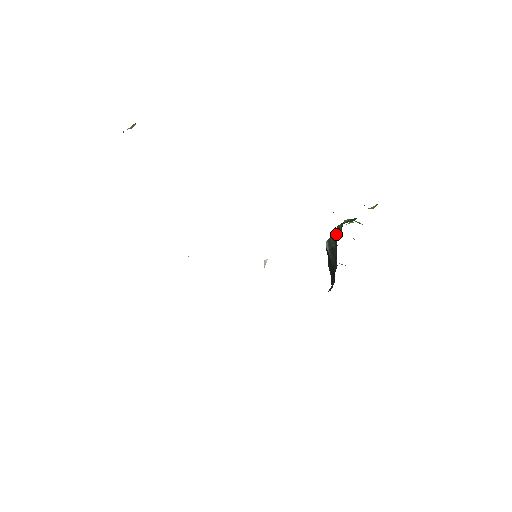
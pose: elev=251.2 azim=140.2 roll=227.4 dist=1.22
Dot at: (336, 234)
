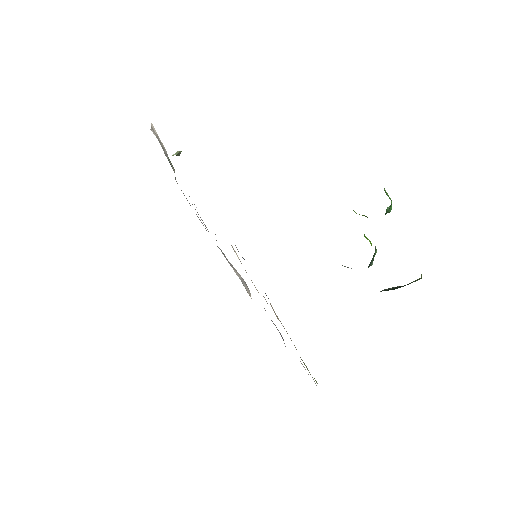
Dot at: occluded
